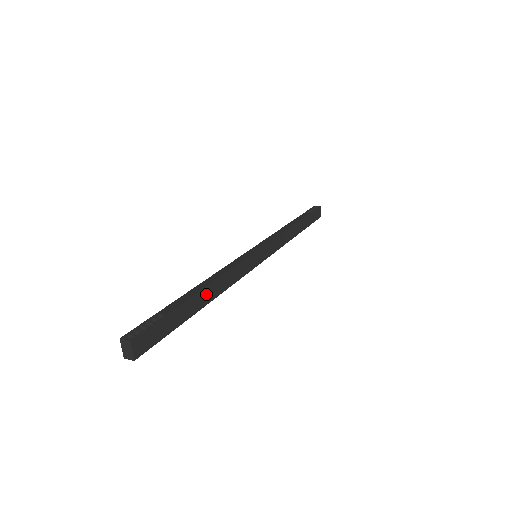
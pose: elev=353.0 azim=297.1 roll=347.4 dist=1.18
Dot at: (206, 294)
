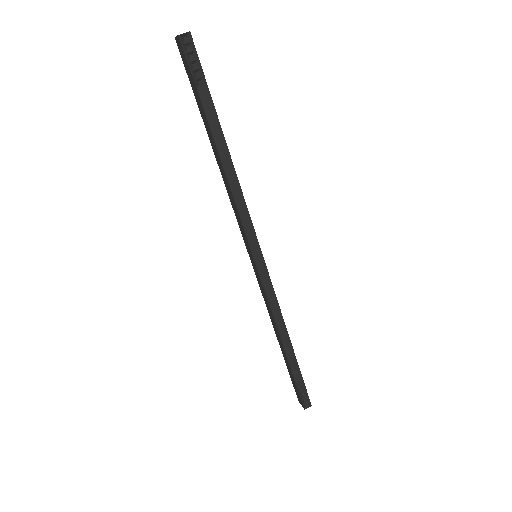
Dot at: (288, 339)
